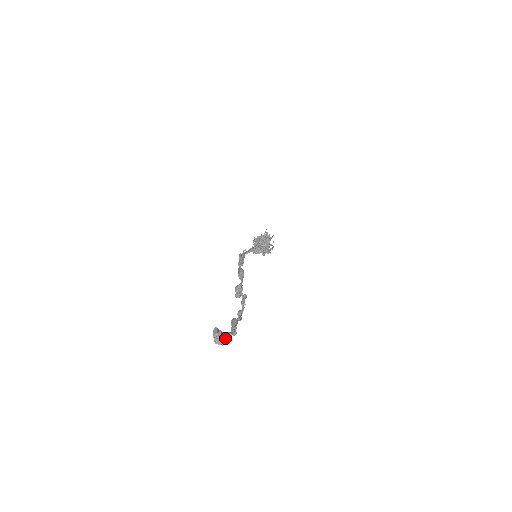
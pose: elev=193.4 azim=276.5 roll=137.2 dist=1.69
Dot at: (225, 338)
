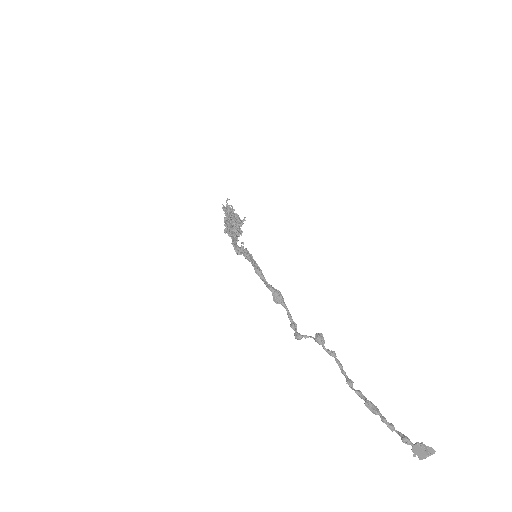
Dot at: occluded
